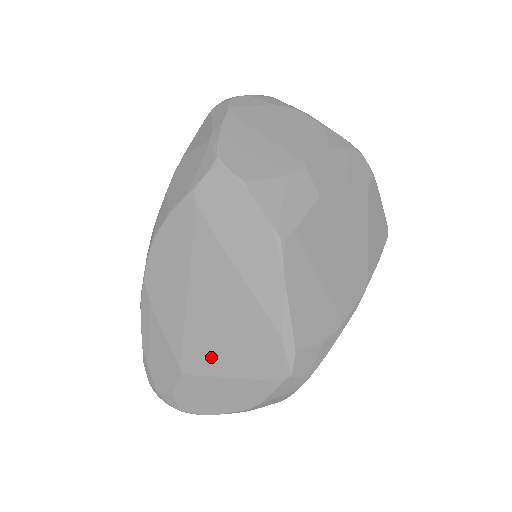
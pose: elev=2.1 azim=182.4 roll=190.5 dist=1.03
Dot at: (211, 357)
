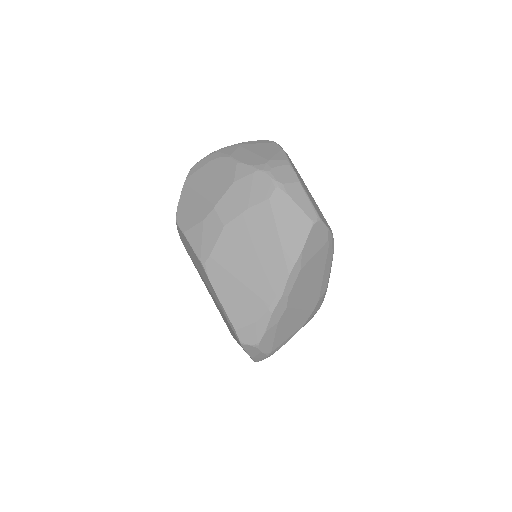
Dot at: occluded
